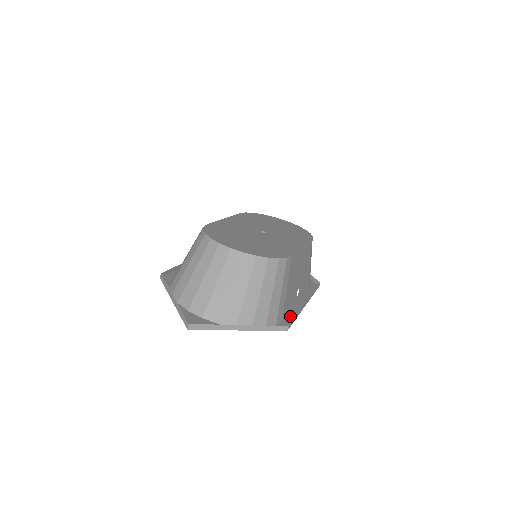
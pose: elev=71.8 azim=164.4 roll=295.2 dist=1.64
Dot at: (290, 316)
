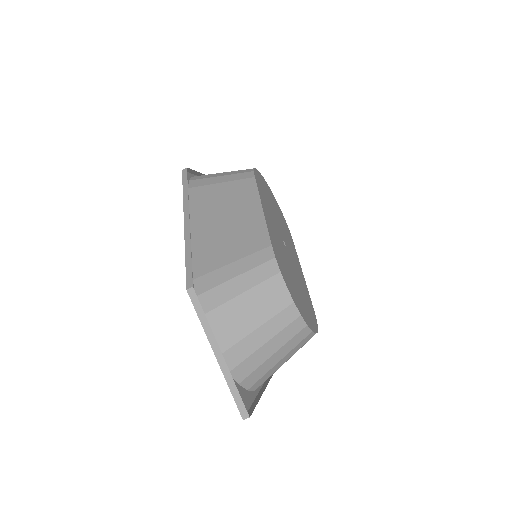
Dot at: occluded
